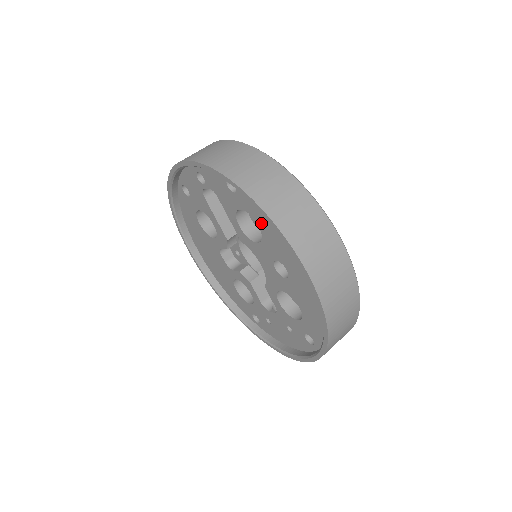
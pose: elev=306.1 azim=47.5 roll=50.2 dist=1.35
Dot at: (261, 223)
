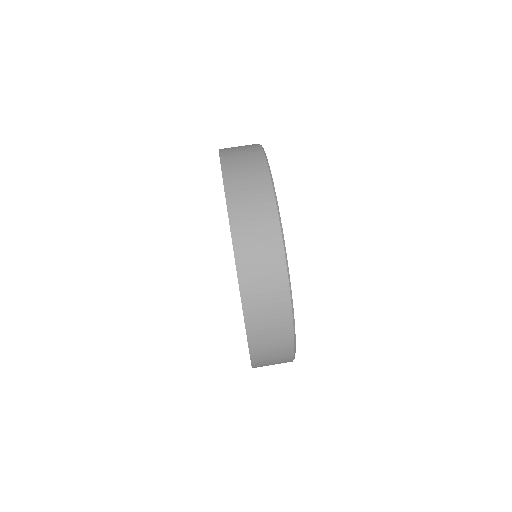
Dot at: occluded
